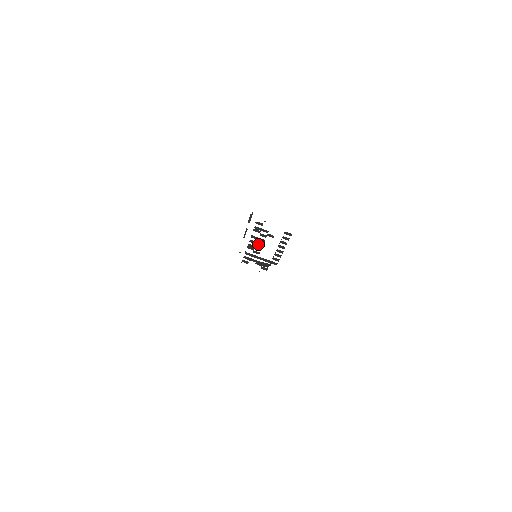
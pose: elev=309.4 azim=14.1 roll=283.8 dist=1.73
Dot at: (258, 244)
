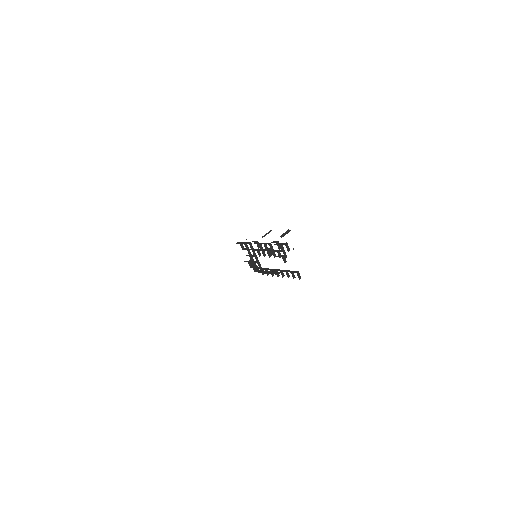
Dot at: (268, 252)
